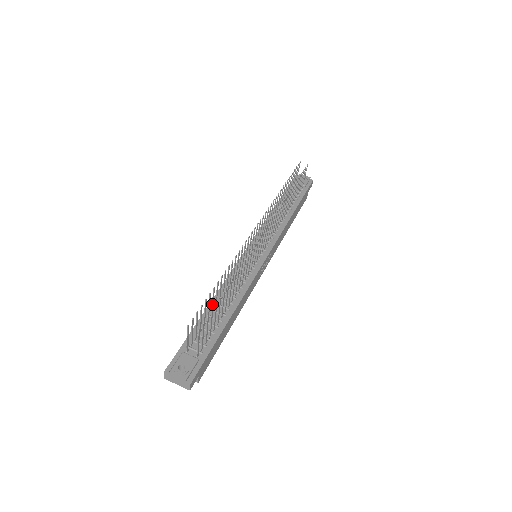
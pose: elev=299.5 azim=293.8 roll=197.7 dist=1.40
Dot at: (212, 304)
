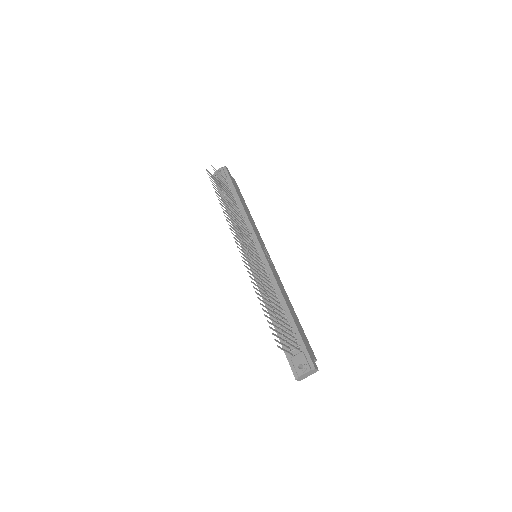
Dot at: (272, 316)
